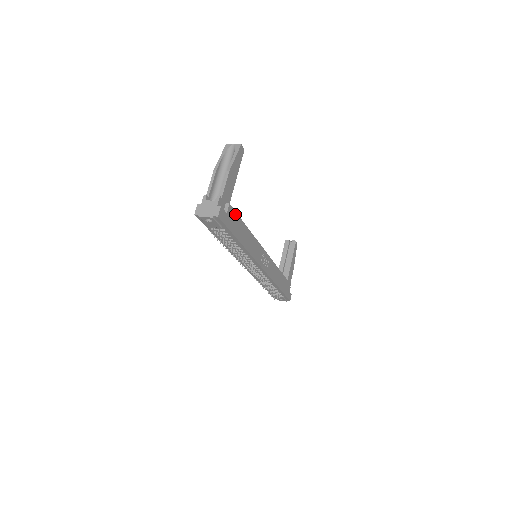
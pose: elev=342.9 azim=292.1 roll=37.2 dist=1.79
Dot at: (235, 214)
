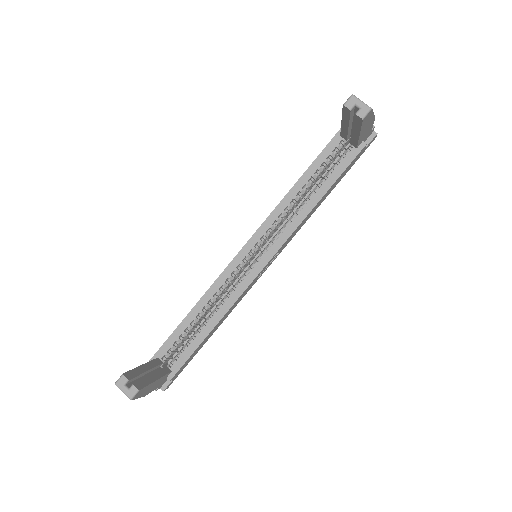
Dot at: (184, 364)
